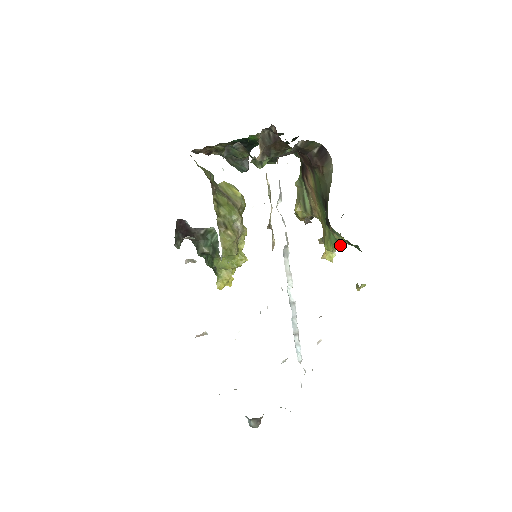
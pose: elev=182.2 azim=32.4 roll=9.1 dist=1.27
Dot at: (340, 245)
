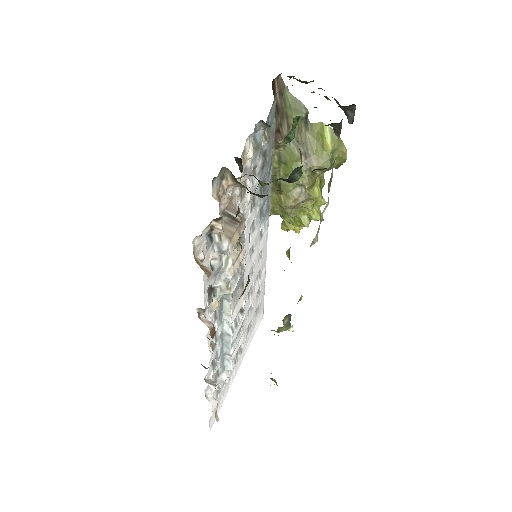
Dot at: occluded
